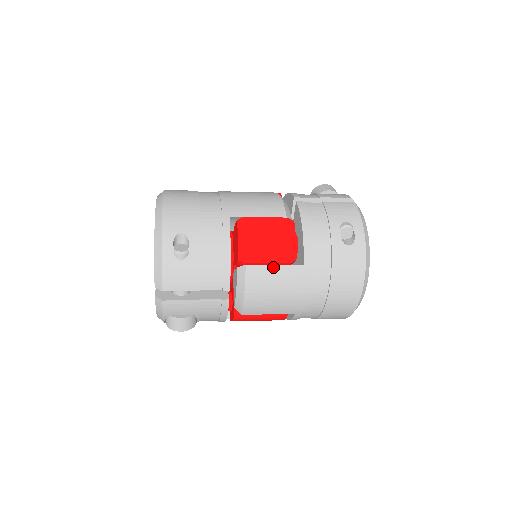
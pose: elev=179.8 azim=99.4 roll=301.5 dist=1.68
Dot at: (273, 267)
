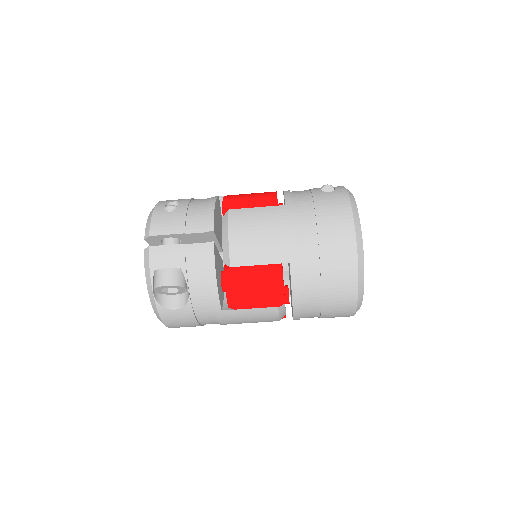
Dot at: (255, 209)
